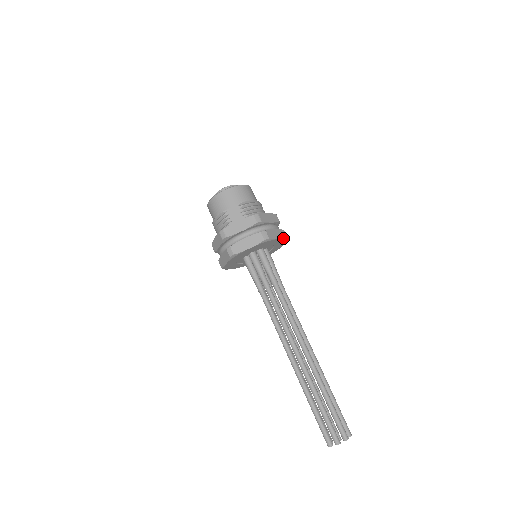
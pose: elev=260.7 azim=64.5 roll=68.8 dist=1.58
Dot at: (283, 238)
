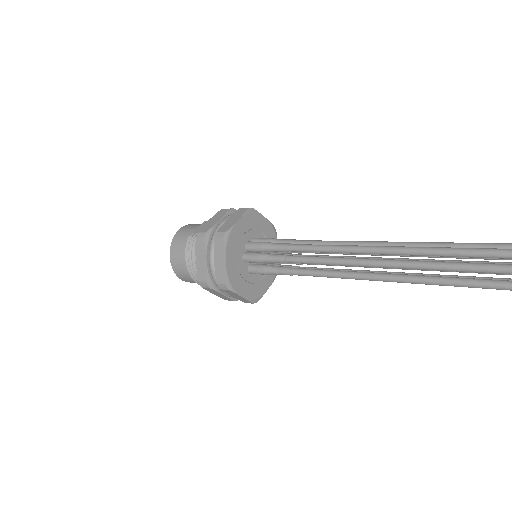
Dot at: (269, 222)
